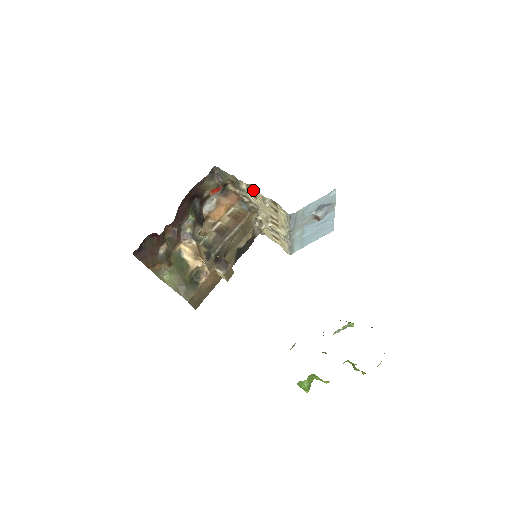
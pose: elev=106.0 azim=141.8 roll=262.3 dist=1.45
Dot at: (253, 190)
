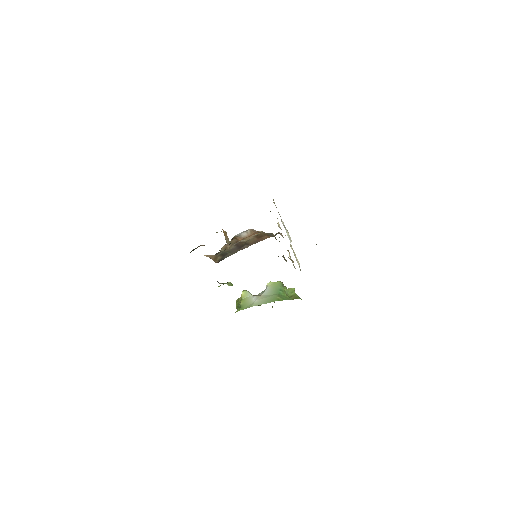
Dot at: occluded
